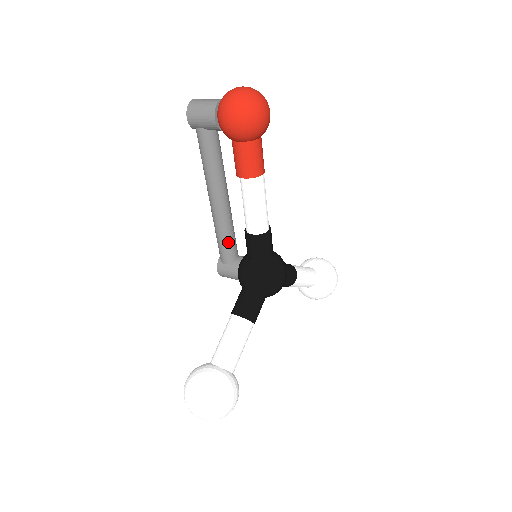
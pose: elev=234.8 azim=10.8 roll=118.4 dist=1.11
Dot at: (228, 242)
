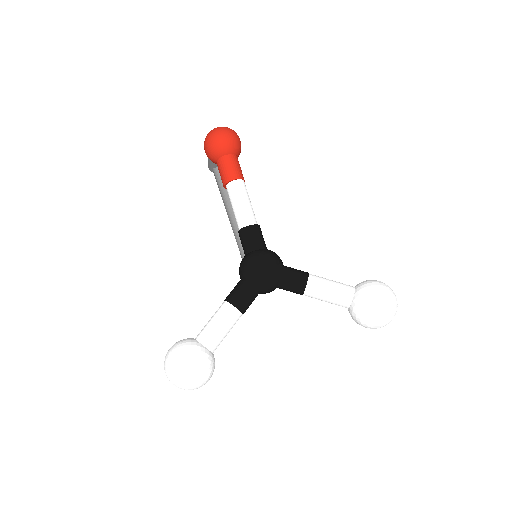
Dot at: (243, 251)
